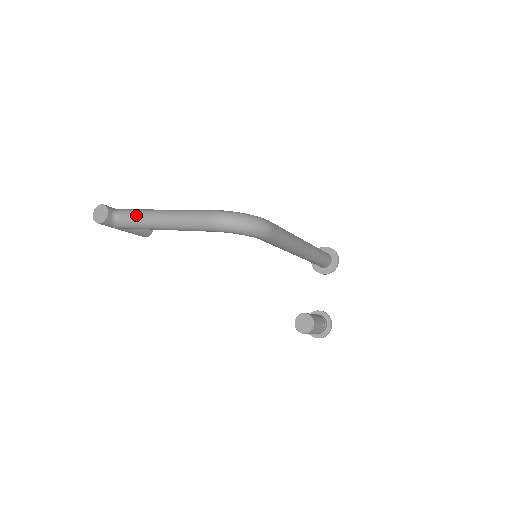
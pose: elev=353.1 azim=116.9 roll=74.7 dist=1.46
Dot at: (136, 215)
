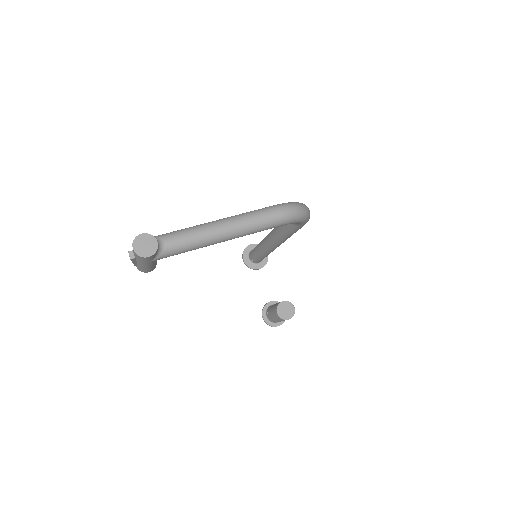
Dot at: (188, 235)
